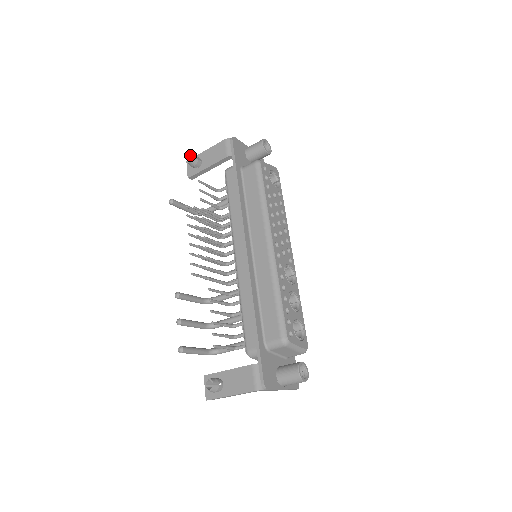
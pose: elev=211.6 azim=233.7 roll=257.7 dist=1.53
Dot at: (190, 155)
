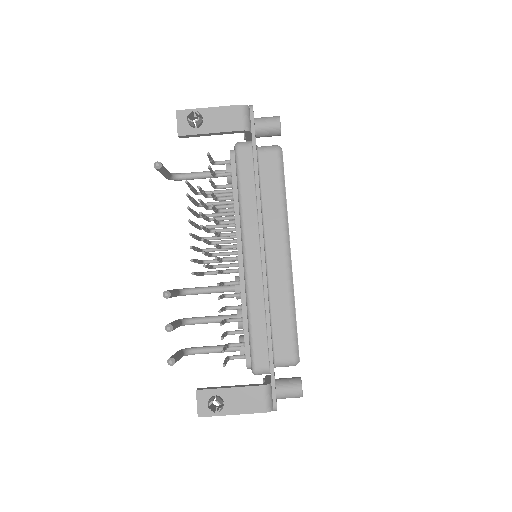
Dot at: (194, 111)
